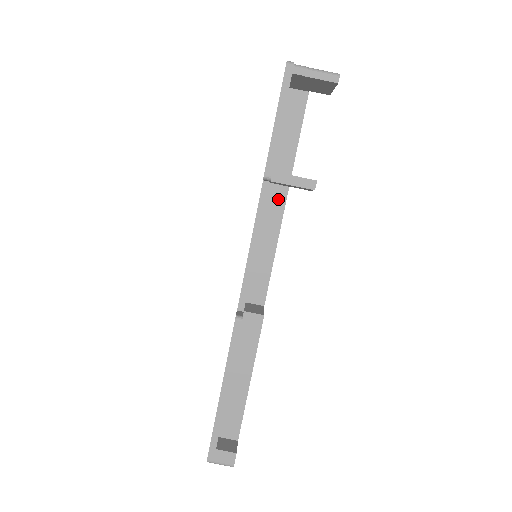
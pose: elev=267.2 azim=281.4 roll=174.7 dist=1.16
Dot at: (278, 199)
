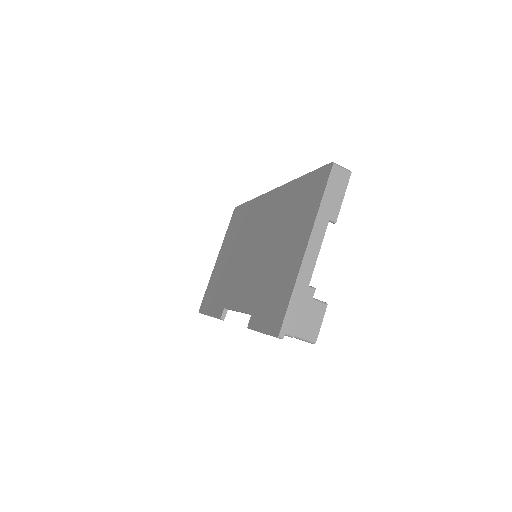
Dot at: occluded
